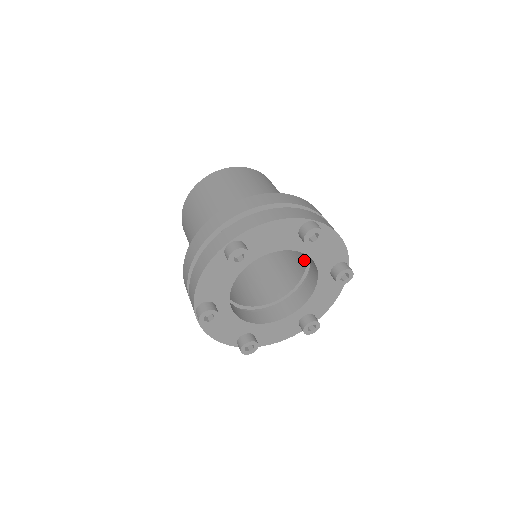
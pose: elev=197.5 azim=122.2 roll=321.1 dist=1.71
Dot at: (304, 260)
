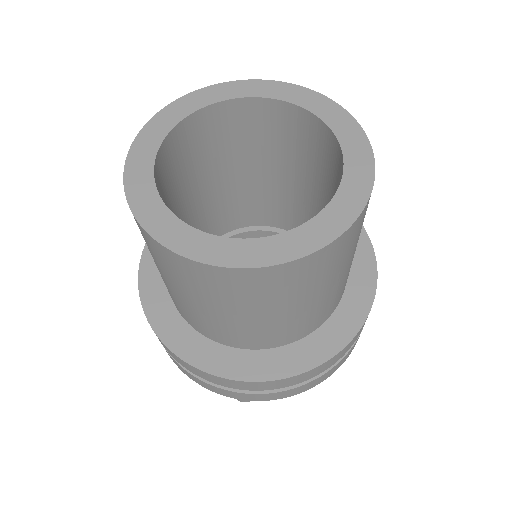
Dot at: occluded
